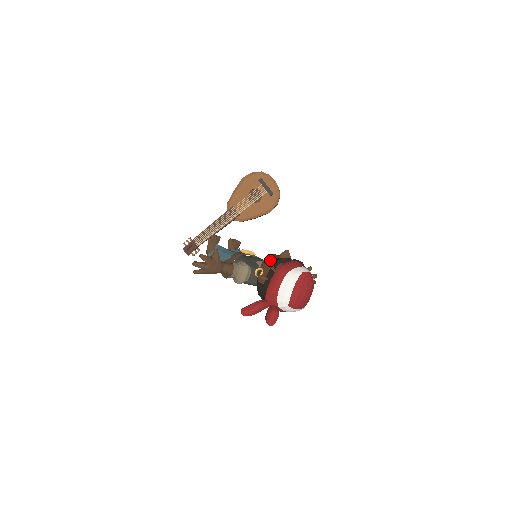
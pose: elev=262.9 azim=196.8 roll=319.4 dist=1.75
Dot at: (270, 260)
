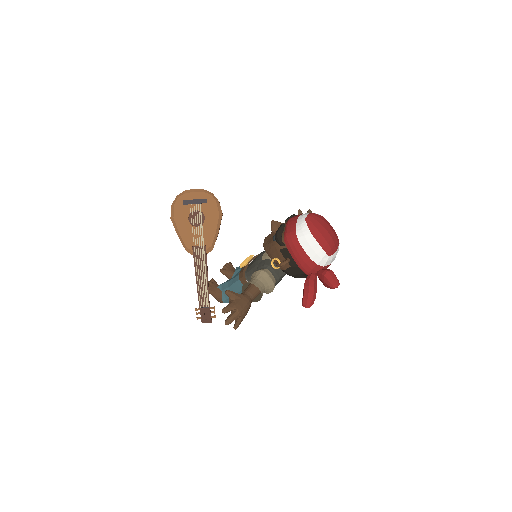
Dot at: (271, 245)
